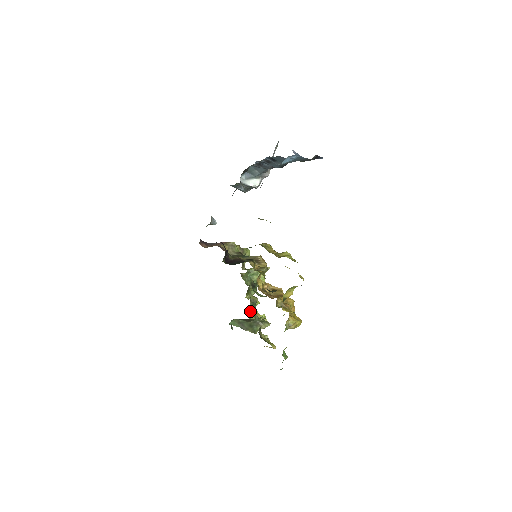
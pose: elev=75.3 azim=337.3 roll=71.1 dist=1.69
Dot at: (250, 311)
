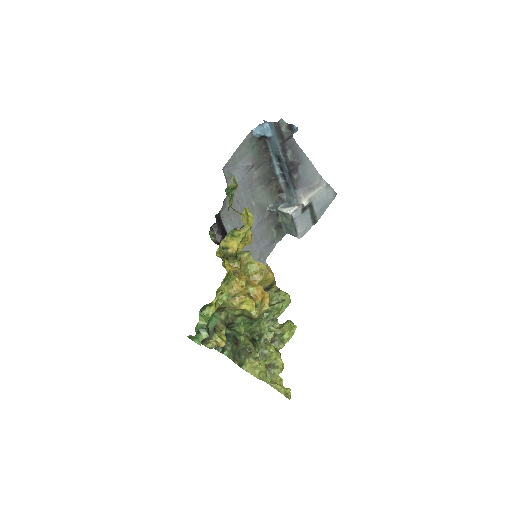
Dot at: (246, 337)
